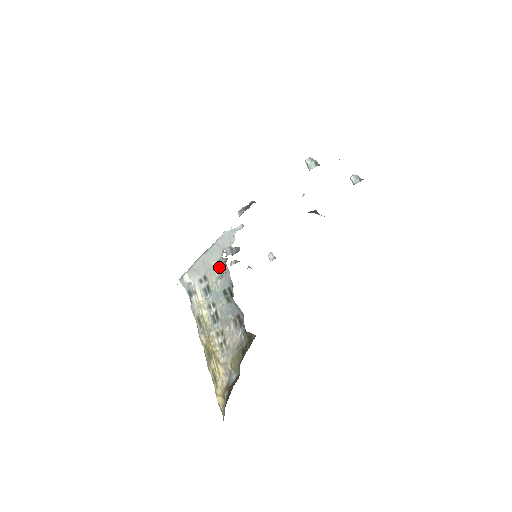
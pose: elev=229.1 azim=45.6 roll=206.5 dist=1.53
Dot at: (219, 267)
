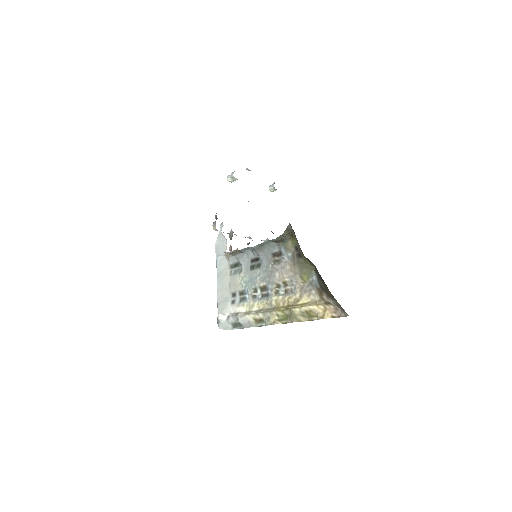
Dot at: (234, 270)
